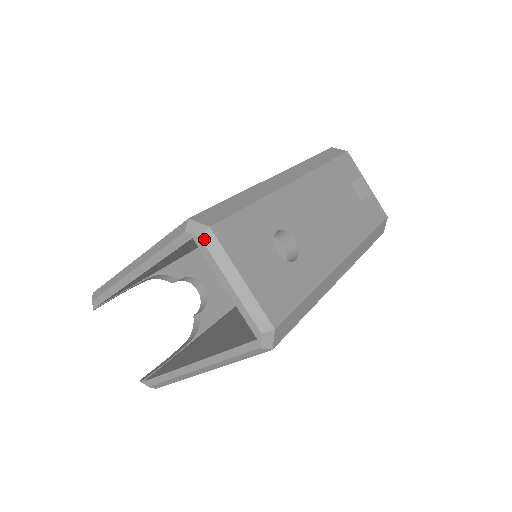
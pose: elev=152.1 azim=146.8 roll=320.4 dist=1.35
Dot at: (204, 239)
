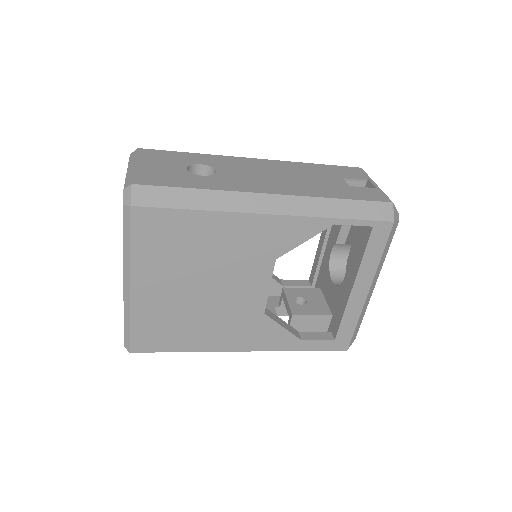
Dot at: (131, 155)
